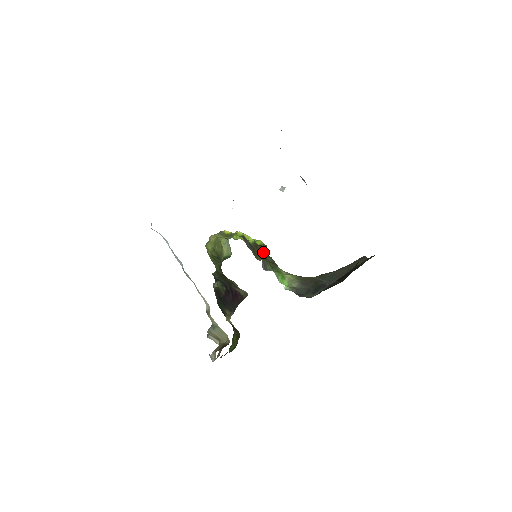
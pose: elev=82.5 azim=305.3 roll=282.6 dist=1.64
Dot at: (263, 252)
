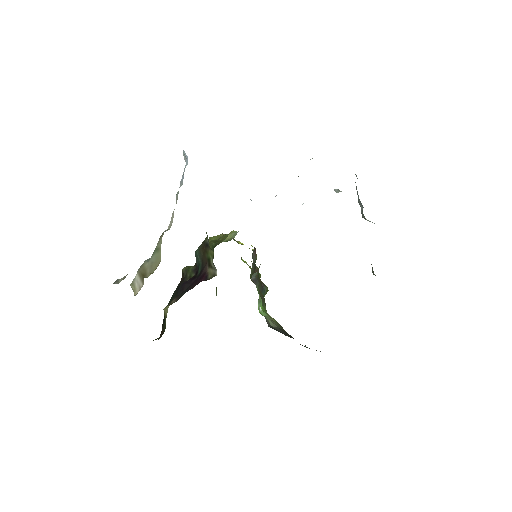
Dot at: (261, 288)
